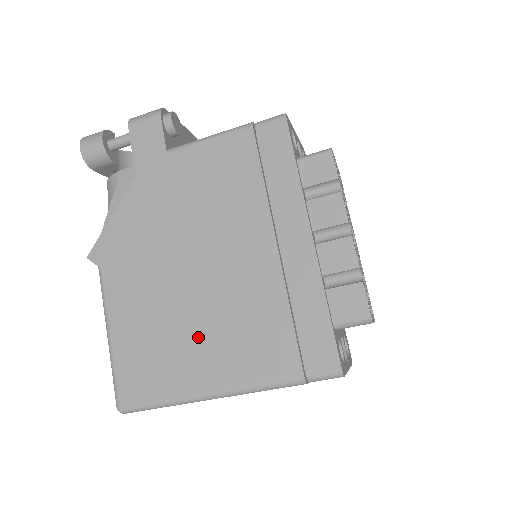
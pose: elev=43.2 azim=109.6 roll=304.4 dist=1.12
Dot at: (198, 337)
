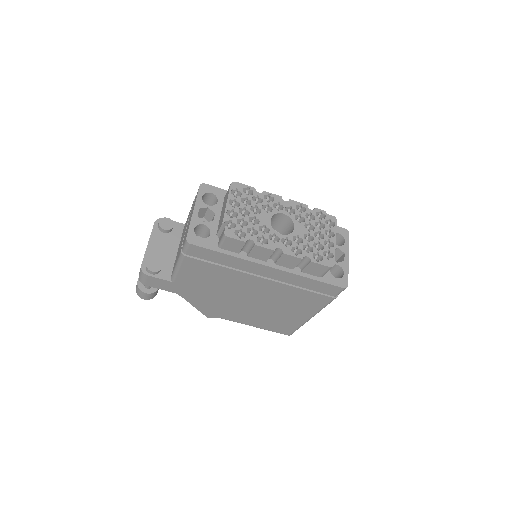
Dot at: (281, 311)
